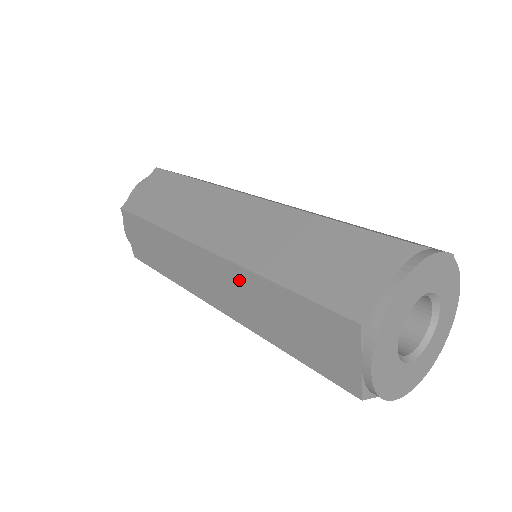
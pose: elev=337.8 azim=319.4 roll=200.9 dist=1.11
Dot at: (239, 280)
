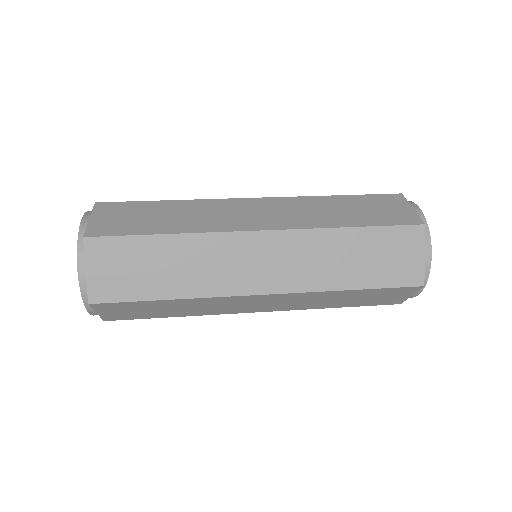
Dot at: (308, 244)
